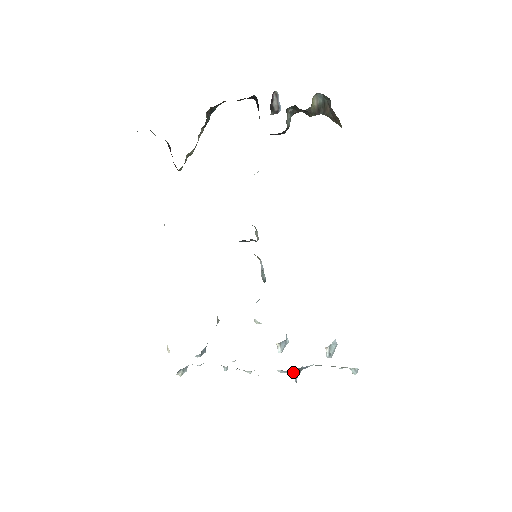
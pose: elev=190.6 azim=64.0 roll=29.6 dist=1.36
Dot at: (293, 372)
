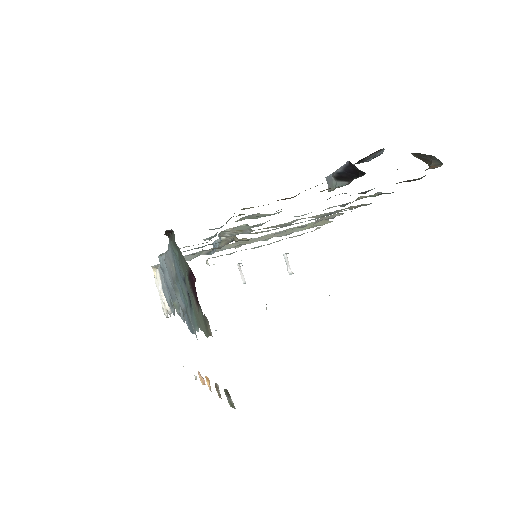
Dot at: occluded
